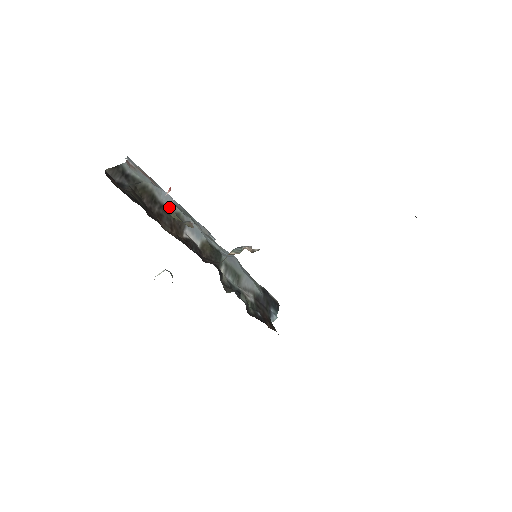
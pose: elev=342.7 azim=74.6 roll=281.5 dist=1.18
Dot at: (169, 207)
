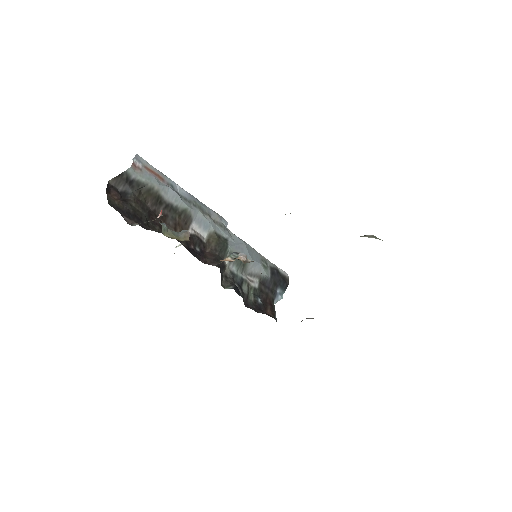
Dot at: (162, 227)
